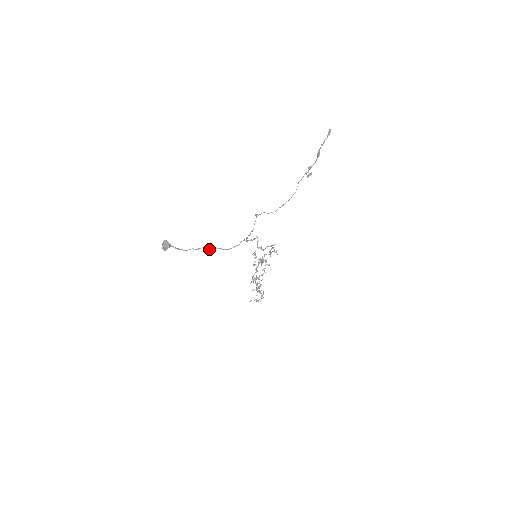
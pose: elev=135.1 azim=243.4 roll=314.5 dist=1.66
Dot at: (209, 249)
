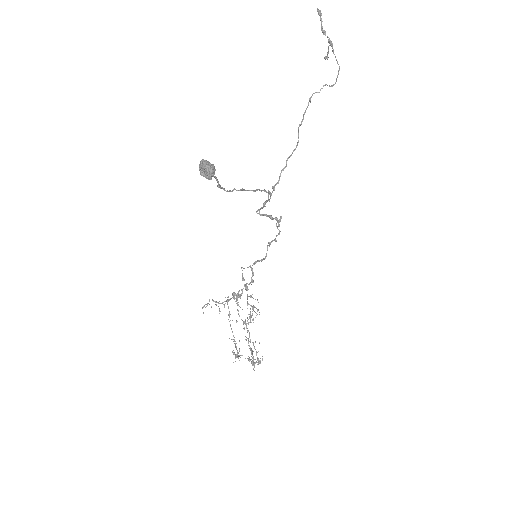
Dot at: (254, 190)
